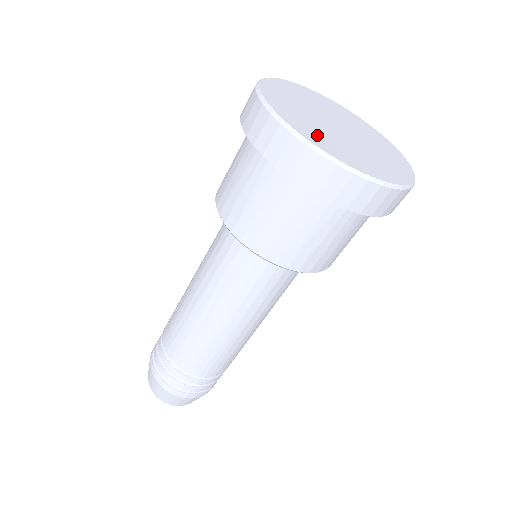
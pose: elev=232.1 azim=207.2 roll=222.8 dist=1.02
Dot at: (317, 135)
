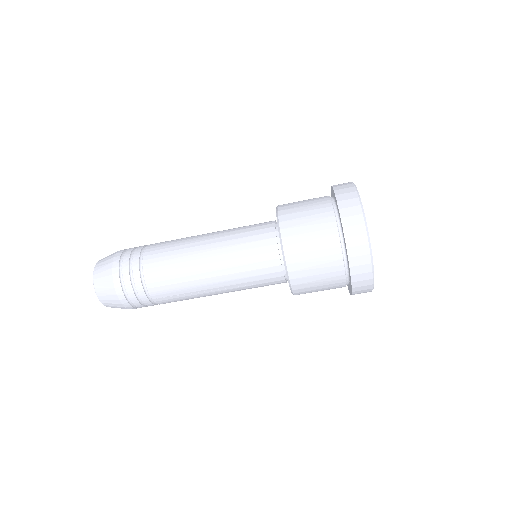
Dot at: occluded
